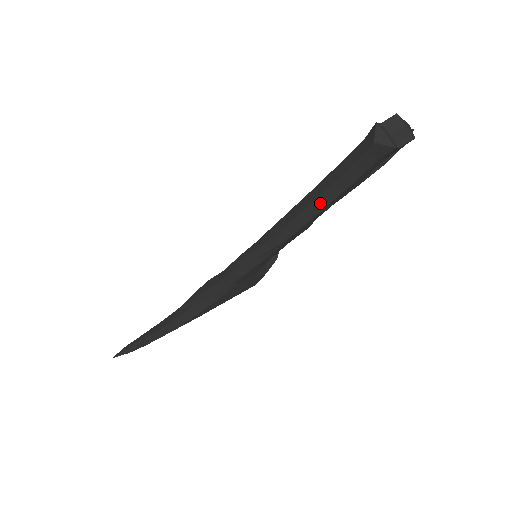
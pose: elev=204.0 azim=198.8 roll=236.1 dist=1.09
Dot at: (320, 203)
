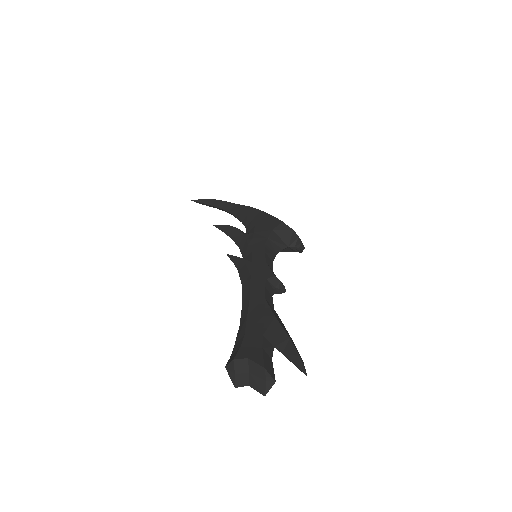
Dot at: occluded
